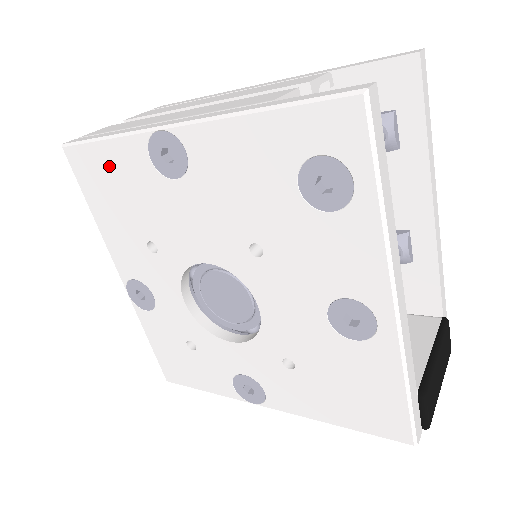
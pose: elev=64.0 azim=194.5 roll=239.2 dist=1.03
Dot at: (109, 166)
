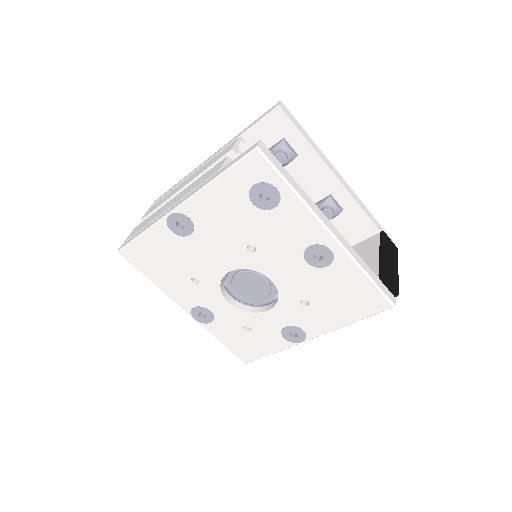
Dot at: (150, 248)
